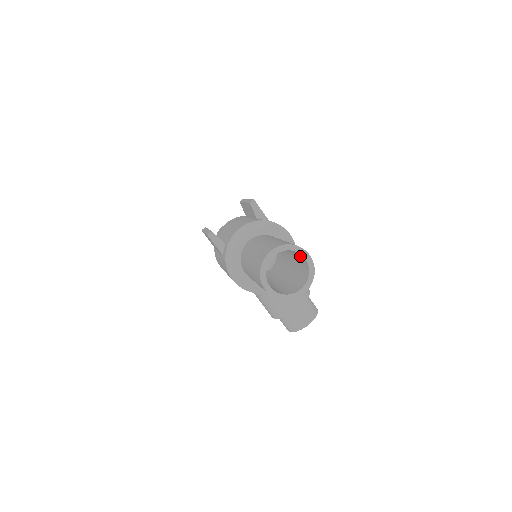
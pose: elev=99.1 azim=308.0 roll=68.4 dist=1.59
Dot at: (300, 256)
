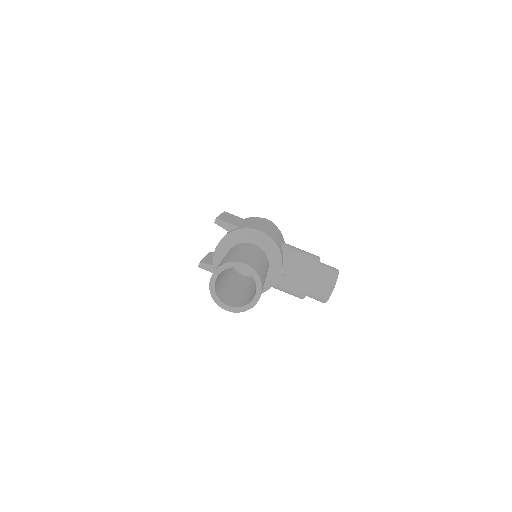
Dot at: occluded
